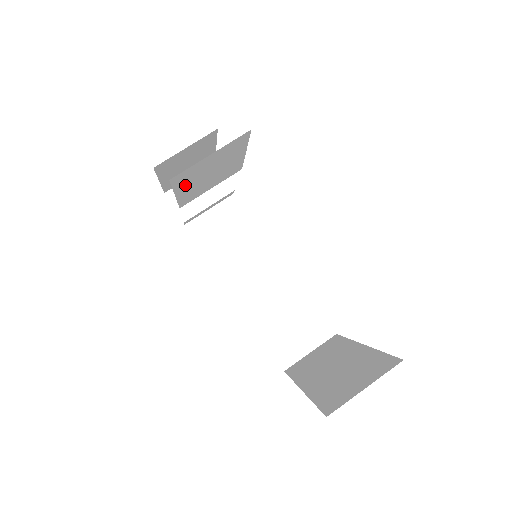
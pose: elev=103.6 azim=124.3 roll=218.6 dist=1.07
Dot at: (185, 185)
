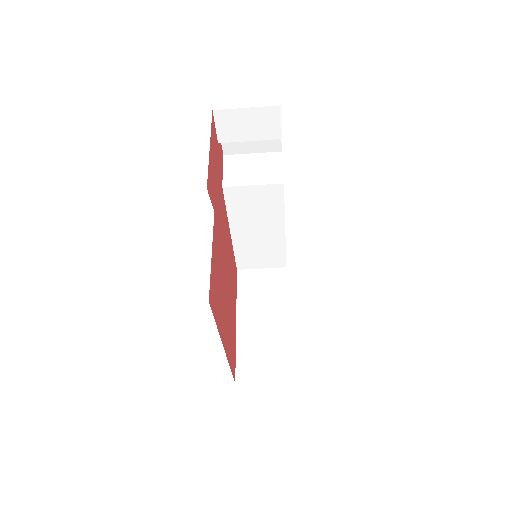
Dot at: occluded
